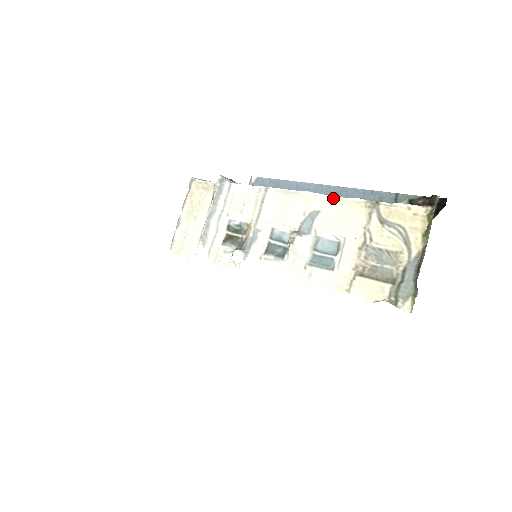
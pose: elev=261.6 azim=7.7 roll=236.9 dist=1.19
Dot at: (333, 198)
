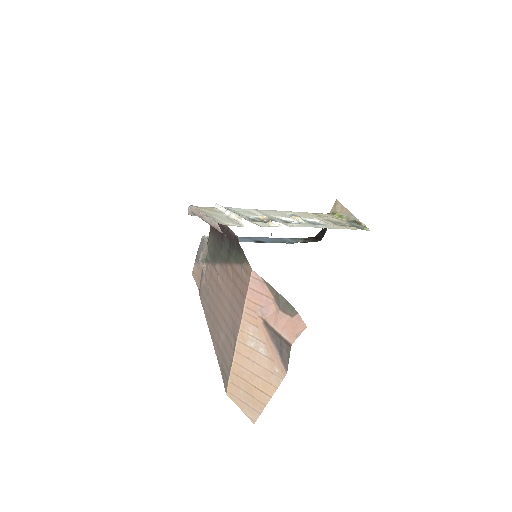
Dot at: (292, 212)
